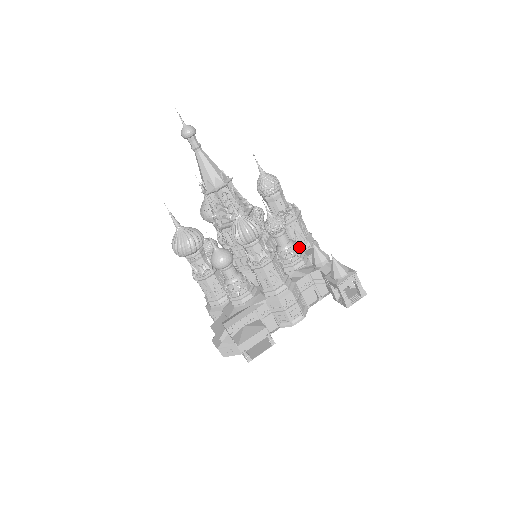
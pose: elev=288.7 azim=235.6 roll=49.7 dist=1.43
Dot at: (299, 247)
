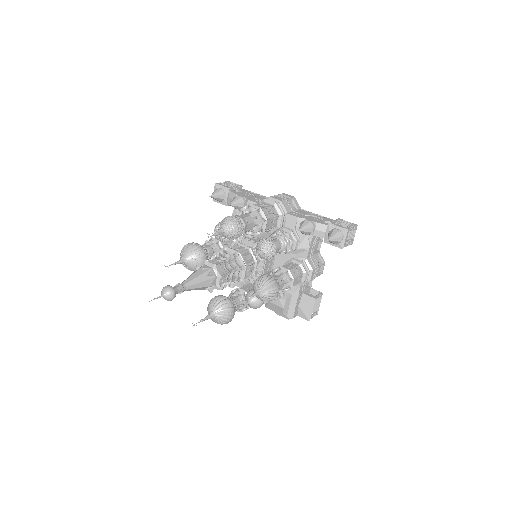
Dot at: (285, 233)
